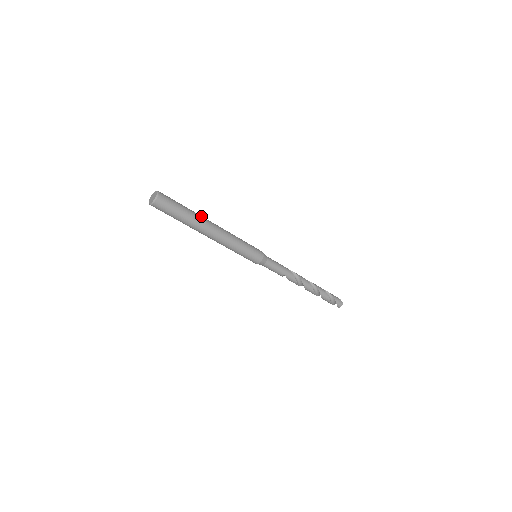
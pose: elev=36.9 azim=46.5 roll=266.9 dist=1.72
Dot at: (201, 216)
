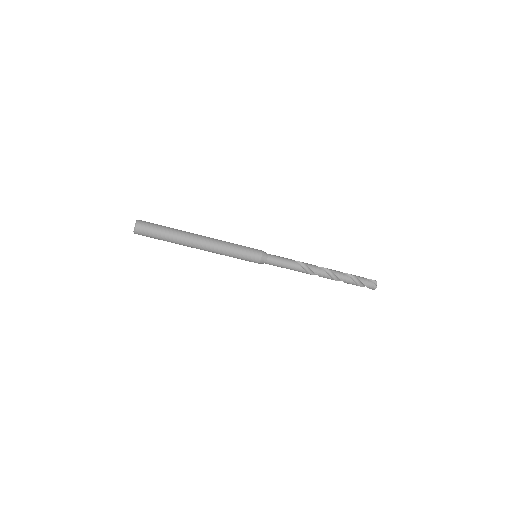
Dot at: (185, 234)
